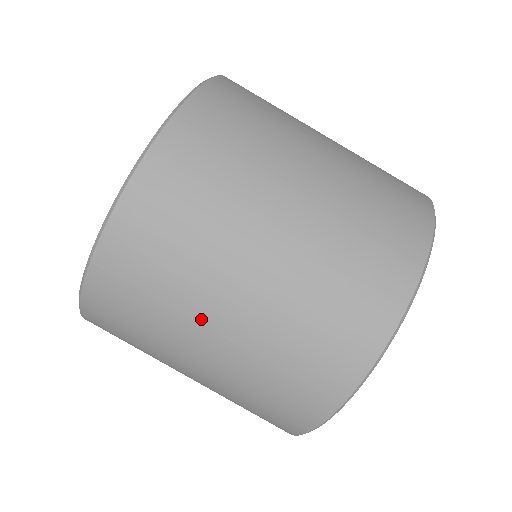
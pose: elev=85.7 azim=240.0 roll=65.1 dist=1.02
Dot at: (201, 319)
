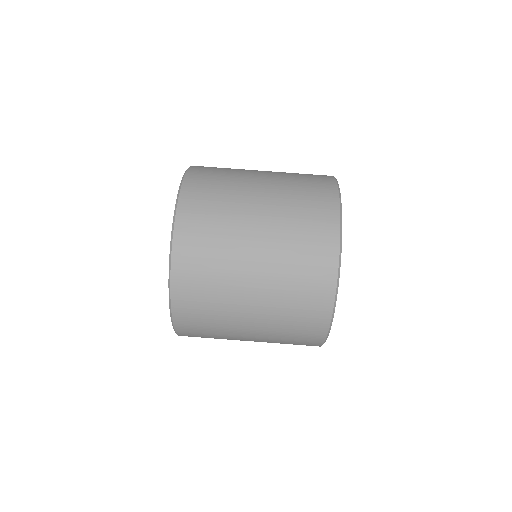
Dot at: (248, 196)
